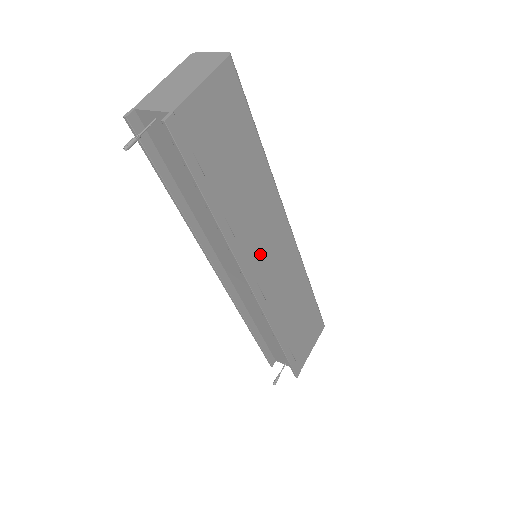
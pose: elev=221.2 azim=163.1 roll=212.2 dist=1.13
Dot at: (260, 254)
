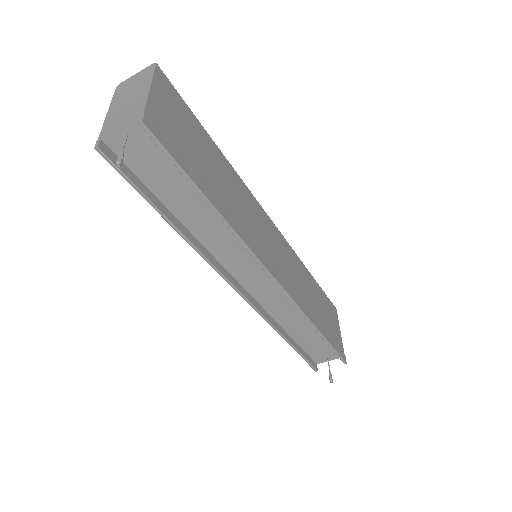
Dot at: (263, 244)
